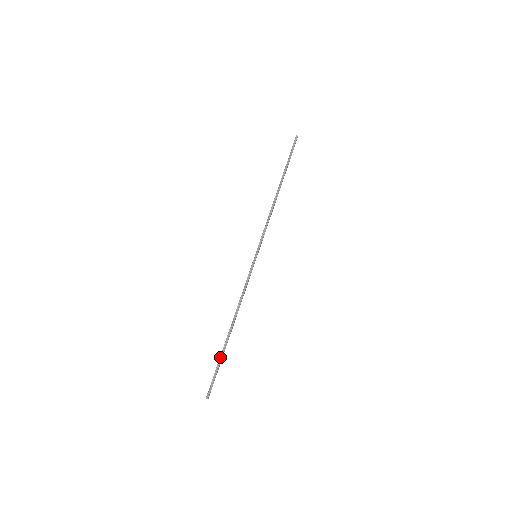
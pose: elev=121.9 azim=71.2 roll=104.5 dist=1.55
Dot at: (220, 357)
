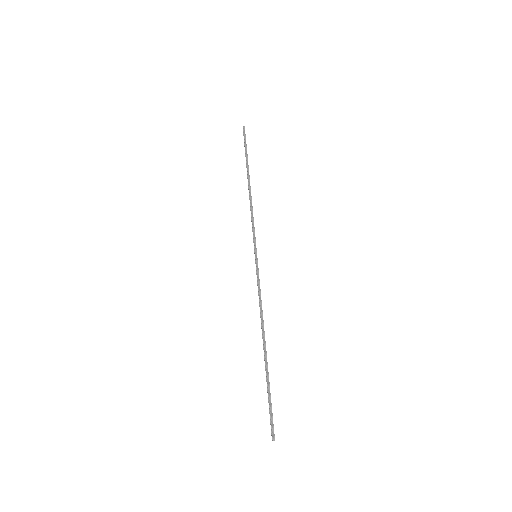
Dot at: (267, 383)
